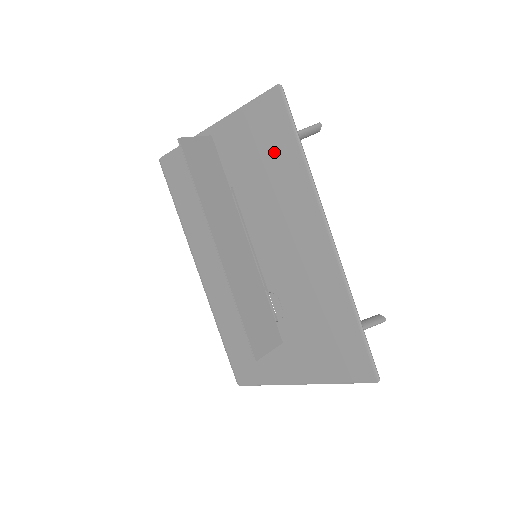
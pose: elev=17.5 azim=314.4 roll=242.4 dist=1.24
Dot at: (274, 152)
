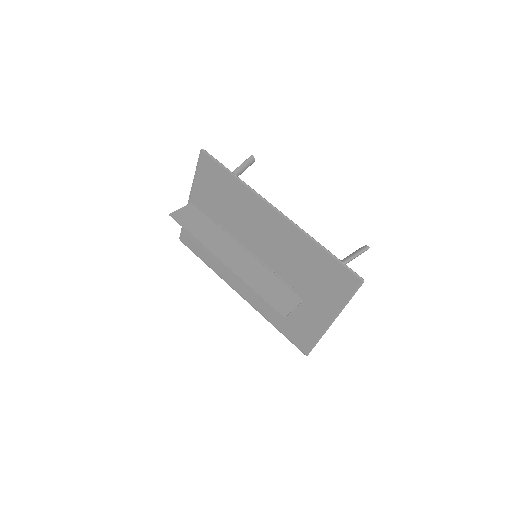
Dot at: (223, 187)
